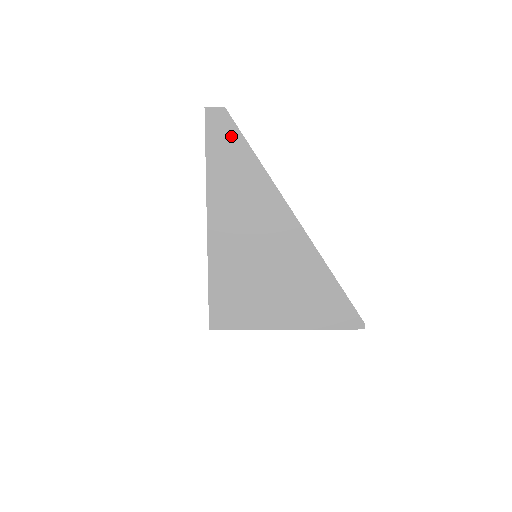
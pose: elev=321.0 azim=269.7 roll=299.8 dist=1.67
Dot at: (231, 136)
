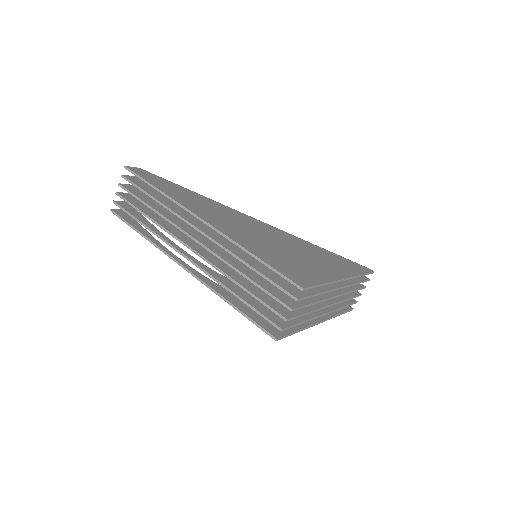
Dot at: (161, 180)
